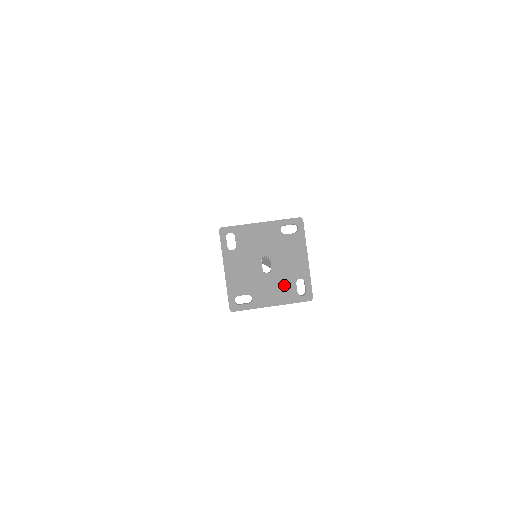
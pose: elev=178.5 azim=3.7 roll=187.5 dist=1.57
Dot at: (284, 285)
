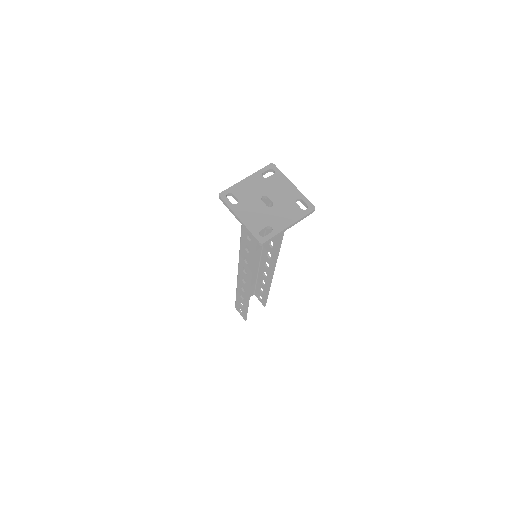
Dot at: (289, 208)
